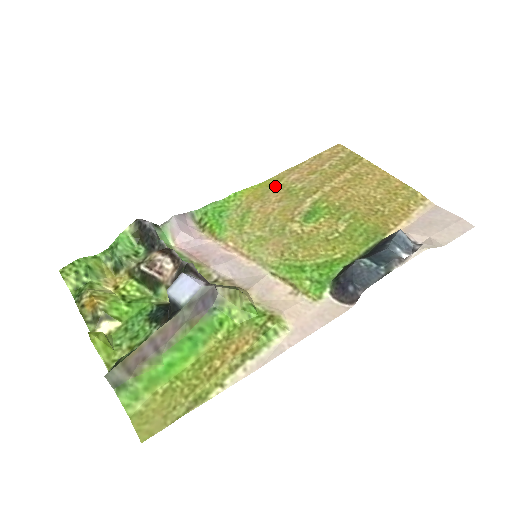
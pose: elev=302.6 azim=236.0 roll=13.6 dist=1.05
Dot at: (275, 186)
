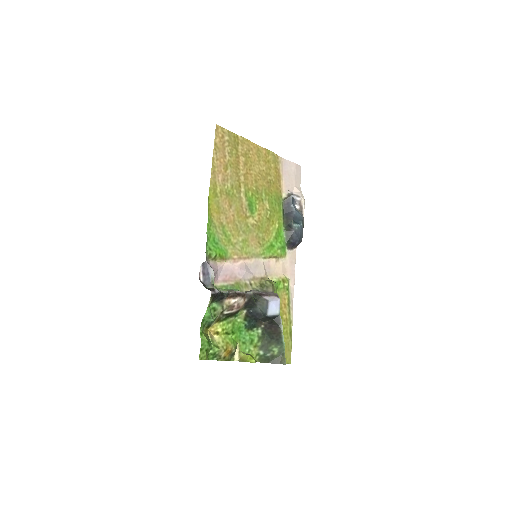
Dot at: (218, 195)
